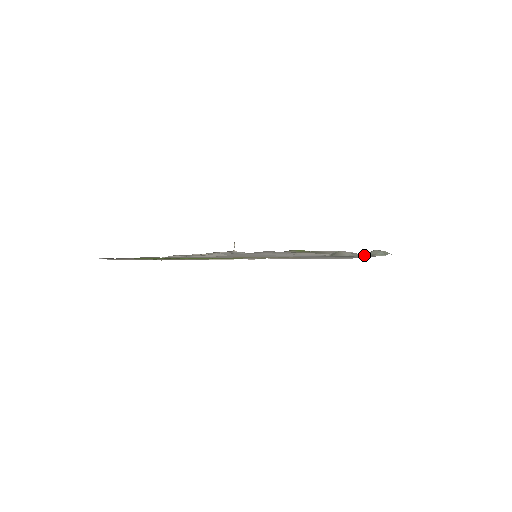
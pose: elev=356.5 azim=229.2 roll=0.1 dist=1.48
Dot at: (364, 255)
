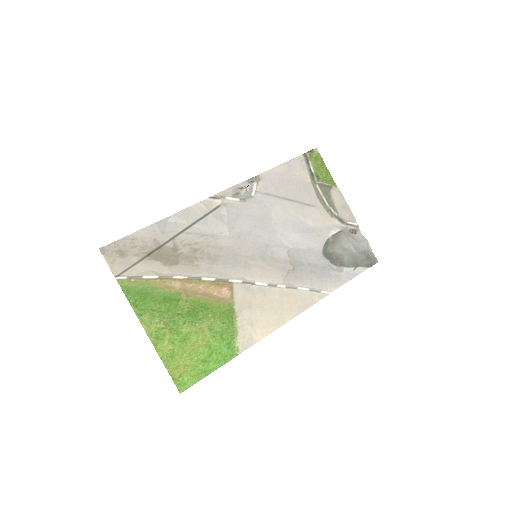
Dot at: (353, 264)
